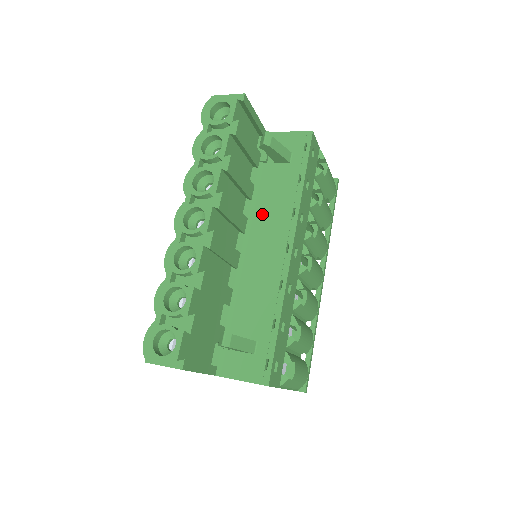
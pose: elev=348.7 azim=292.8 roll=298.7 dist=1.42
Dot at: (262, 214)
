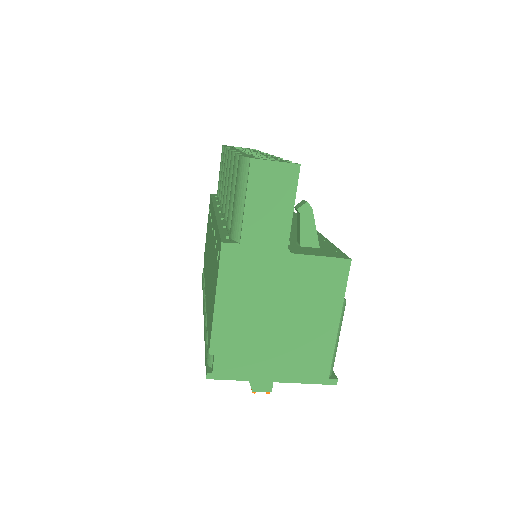
Dot at: occluded
